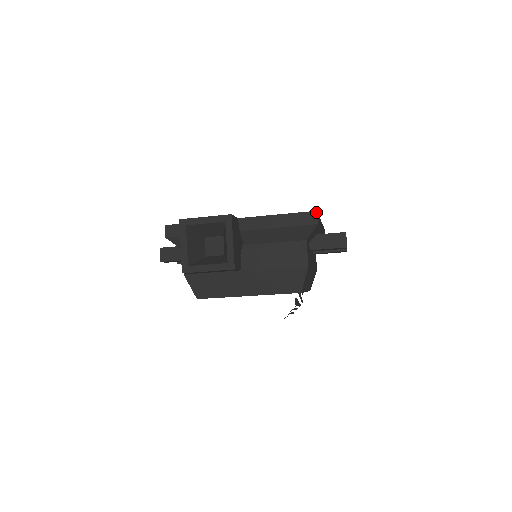
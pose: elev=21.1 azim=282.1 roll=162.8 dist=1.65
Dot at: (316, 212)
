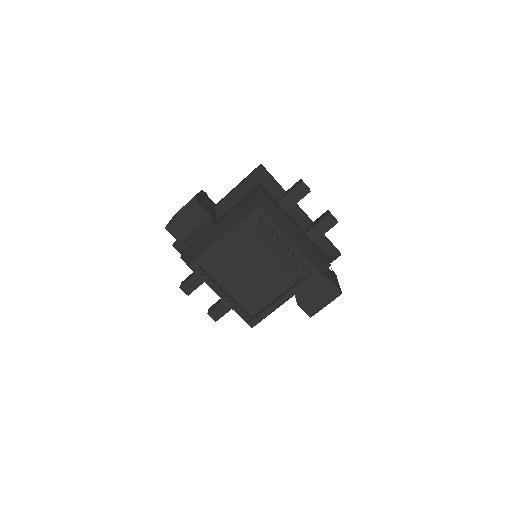
Dot at: (260, 164)
